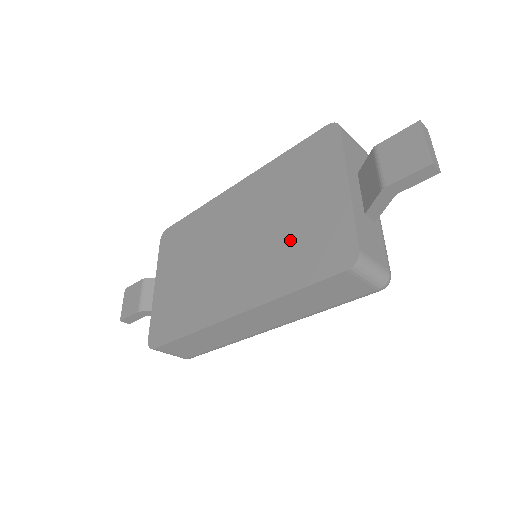
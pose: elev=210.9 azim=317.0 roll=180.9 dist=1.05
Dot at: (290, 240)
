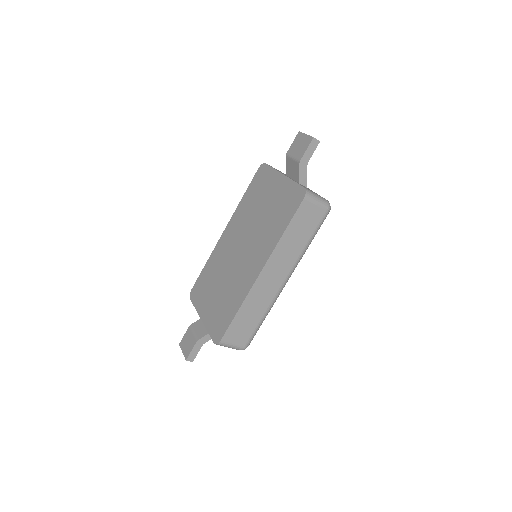
Dot at: (270, 217)
